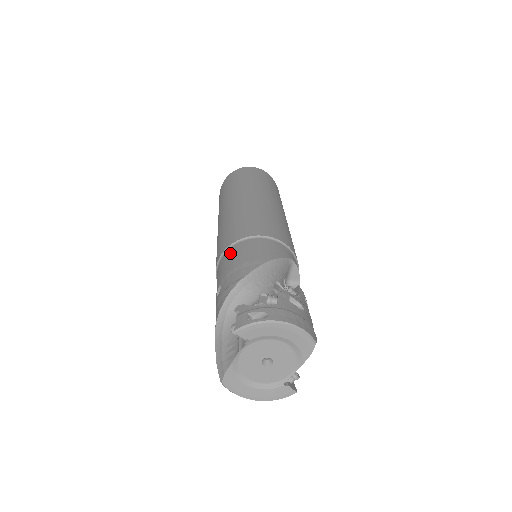
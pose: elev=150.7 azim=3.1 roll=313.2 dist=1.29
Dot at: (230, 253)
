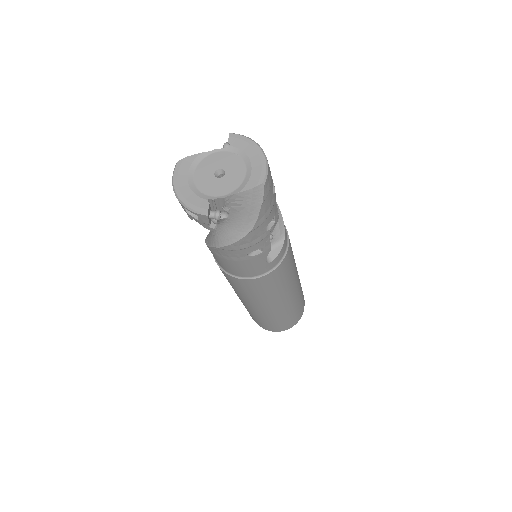
Dot at: occluded
